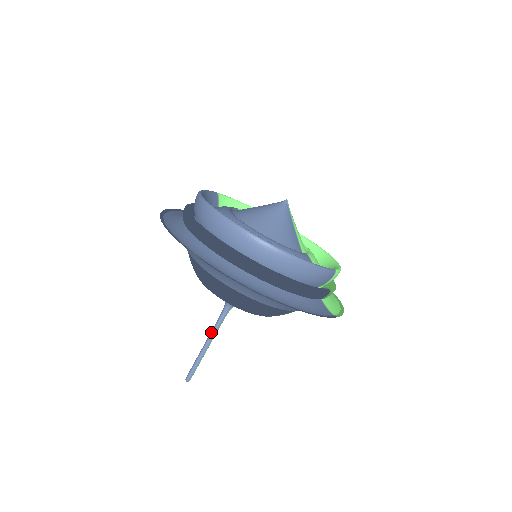
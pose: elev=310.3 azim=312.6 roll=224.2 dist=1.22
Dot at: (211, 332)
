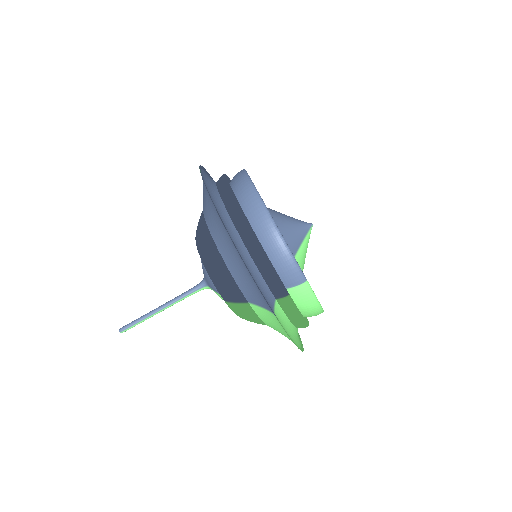
Dot at: (173, 299)
